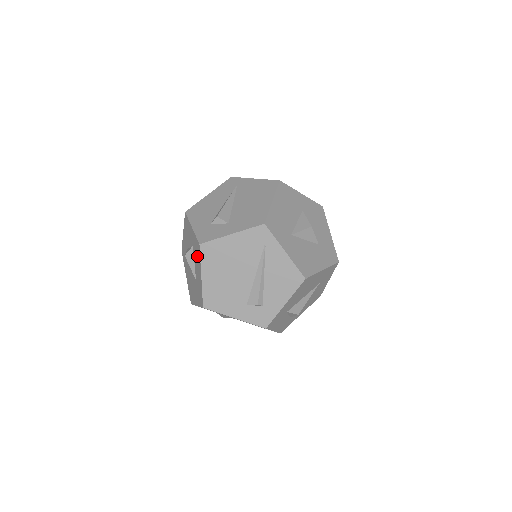
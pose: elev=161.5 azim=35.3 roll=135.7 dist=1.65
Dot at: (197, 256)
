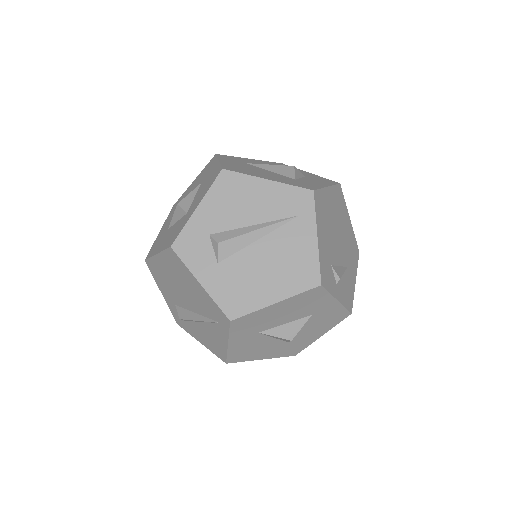
Dot at: (172, 236)
